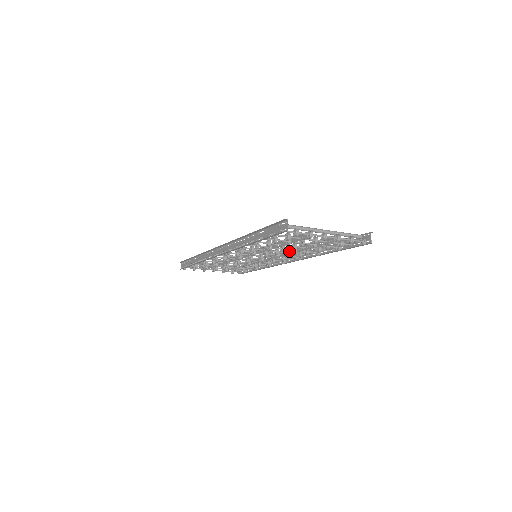
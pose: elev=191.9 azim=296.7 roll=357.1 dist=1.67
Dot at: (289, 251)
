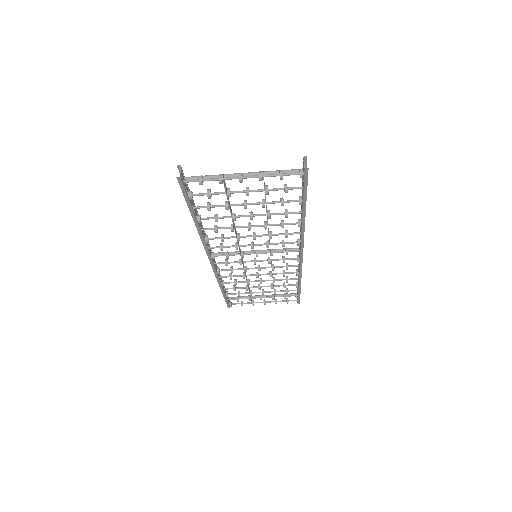
Dot at: occluded
